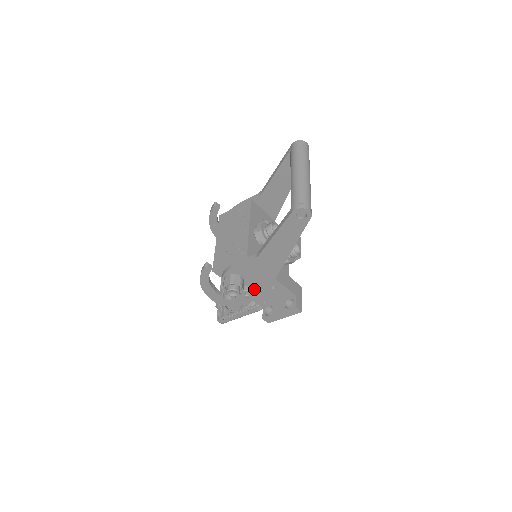
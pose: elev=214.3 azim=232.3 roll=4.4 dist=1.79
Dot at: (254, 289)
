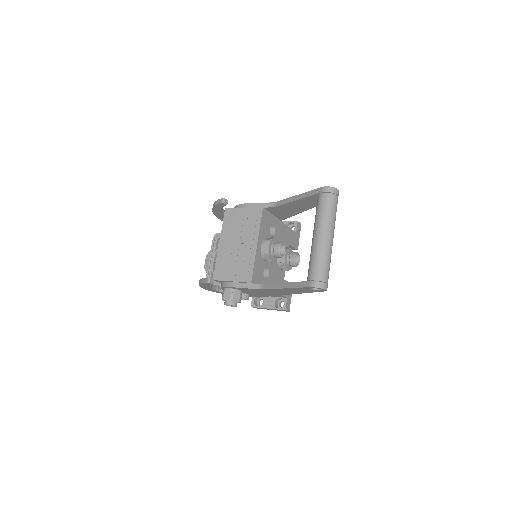
Dot at: (250, 294)
